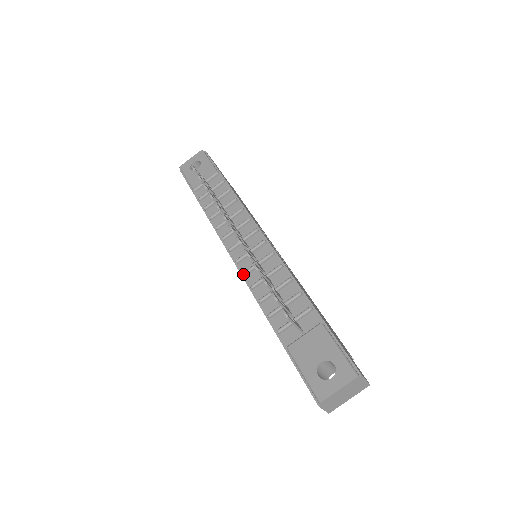
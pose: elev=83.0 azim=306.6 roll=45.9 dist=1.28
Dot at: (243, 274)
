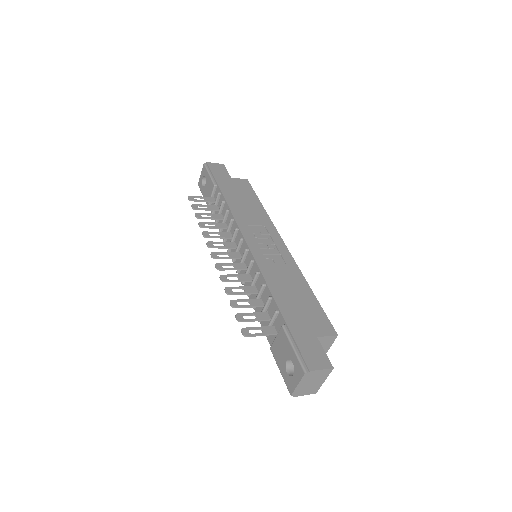
Dot at: occluded
